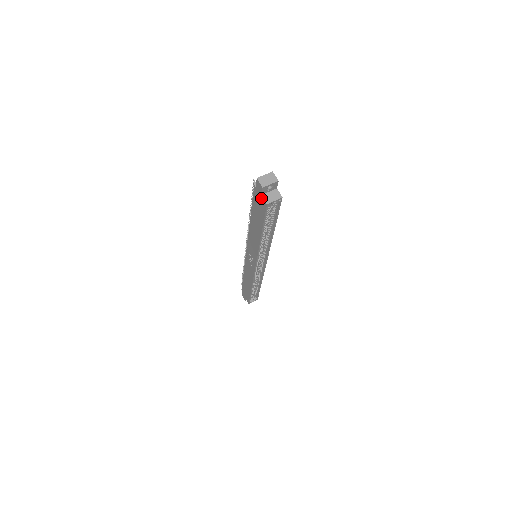
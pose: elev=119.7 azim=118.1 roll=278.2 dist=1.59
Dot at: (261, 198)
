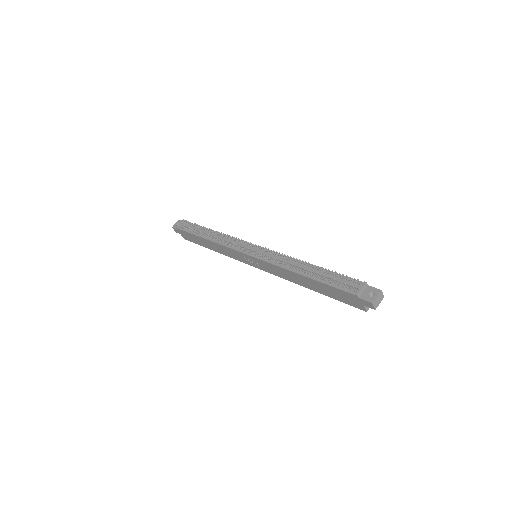
Dot at: (360, 305)
